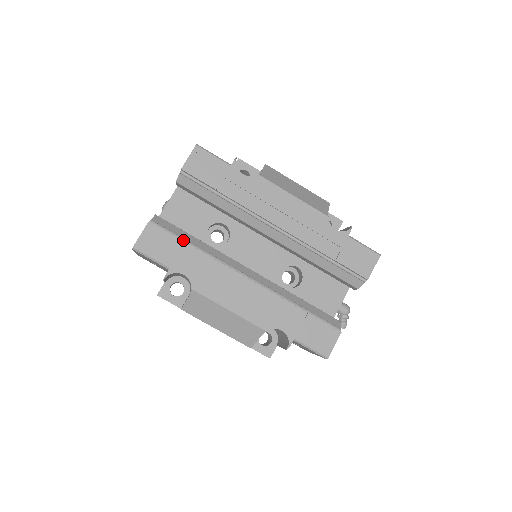
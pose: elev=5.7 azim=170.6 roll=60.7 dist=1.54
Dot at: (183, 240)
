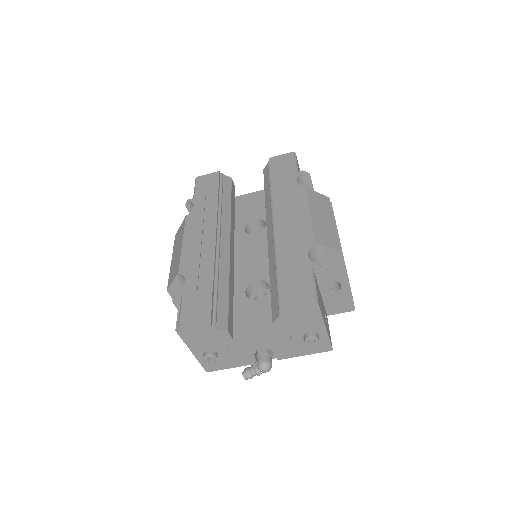
Dot at: (220, 192)
